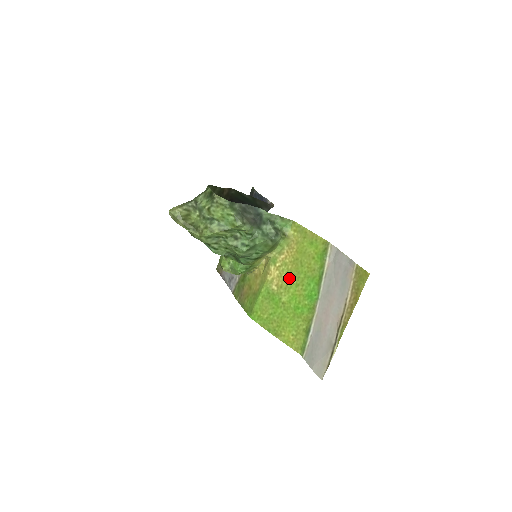
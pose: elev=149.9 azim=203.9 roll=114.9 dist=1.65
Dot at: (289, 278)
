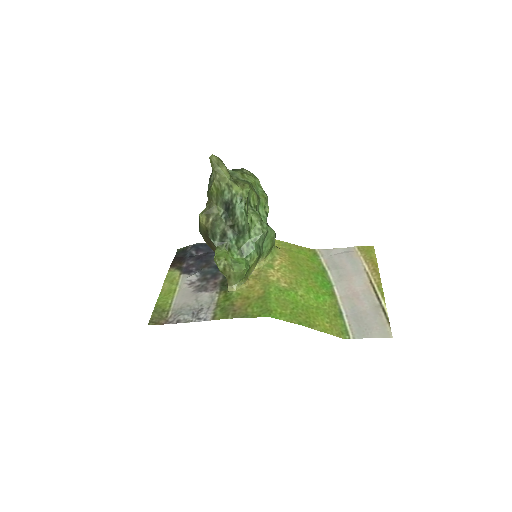
Dot at: (295, 275)
